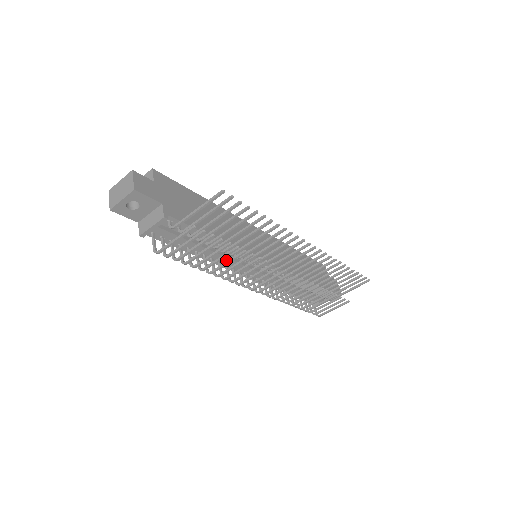
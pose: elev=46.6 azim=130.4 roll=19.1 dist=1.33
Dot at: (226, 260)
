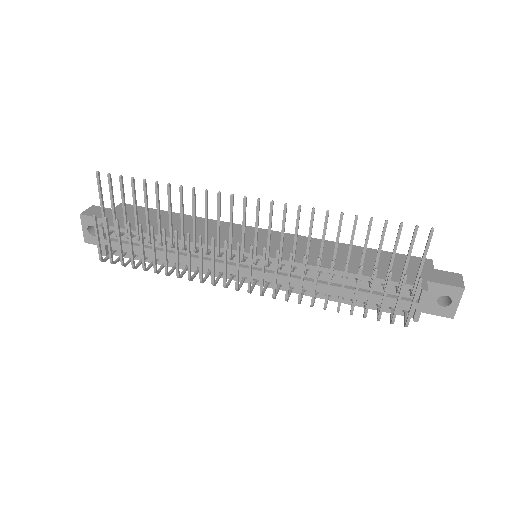
Dot at: (196, 261)
